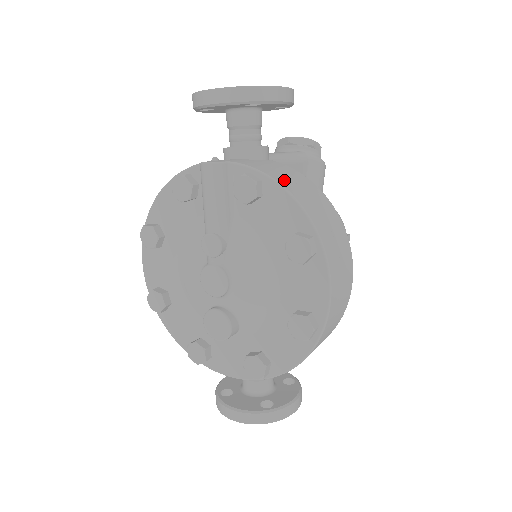
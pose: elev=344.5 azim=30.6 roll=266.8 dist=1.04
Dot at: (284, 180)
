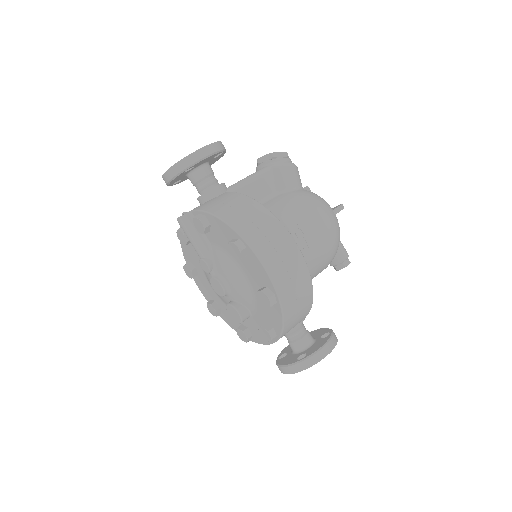
Dot at: (218, 209)
